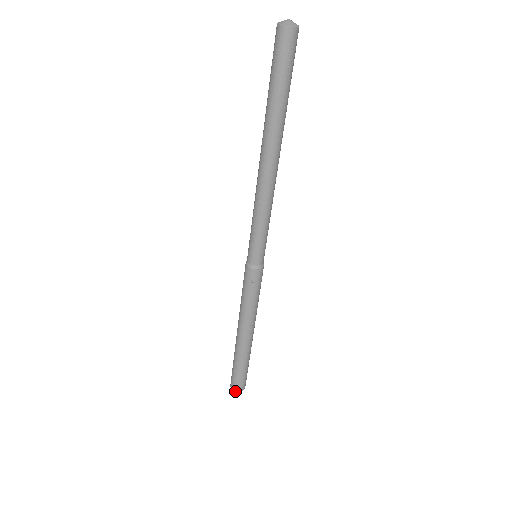
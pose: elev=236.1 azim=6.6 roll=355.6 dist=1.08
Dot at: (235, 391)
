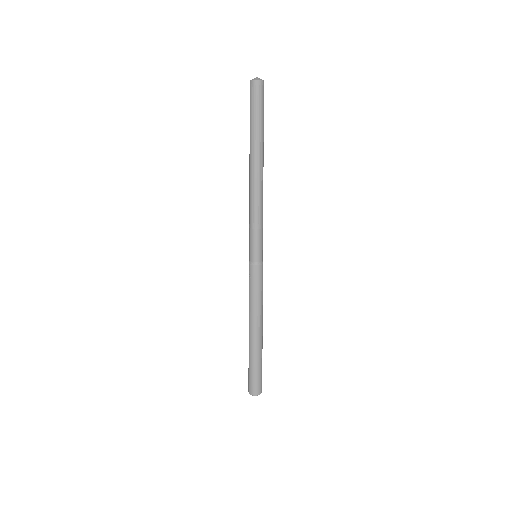
Dot at: (249, 392)
